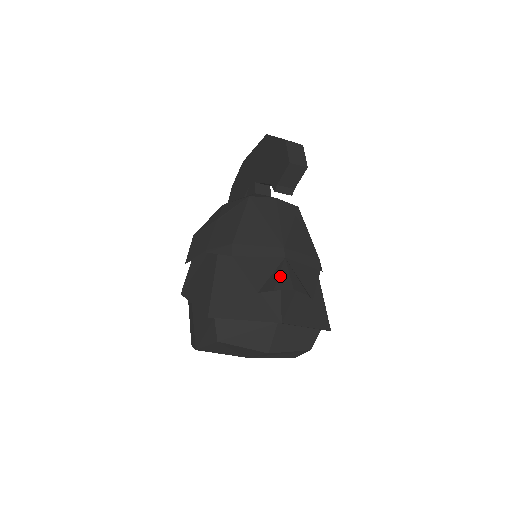
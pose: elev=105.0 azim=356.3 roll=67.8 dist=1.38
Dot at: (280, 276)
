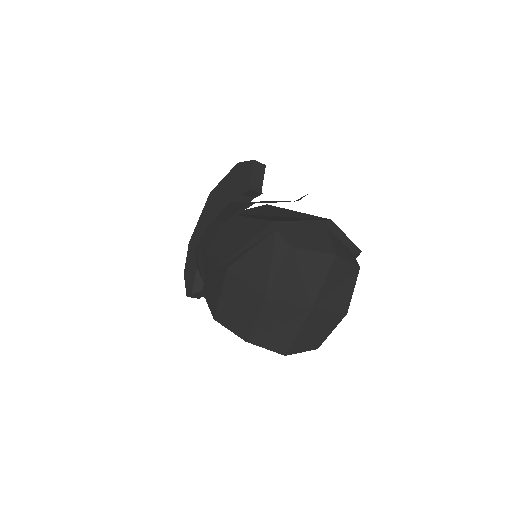
Dot at: occluded
